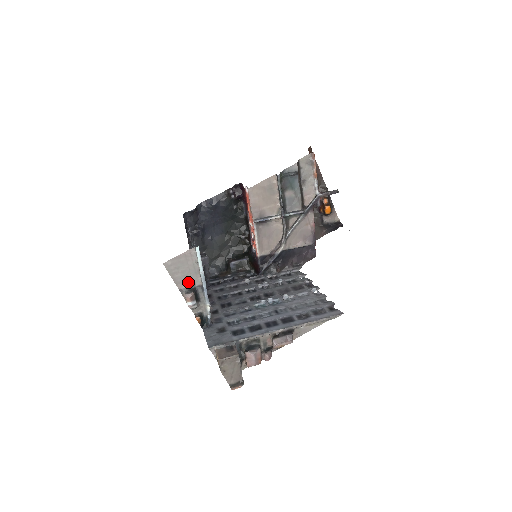
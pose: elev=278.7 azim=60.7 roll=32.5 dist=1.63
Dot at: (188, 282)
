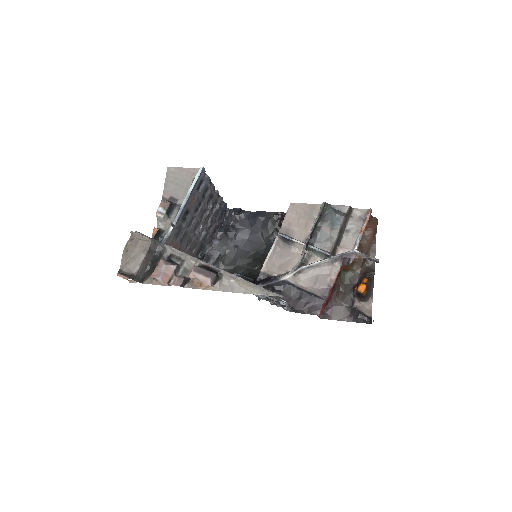
Dot at: (174, 196)
